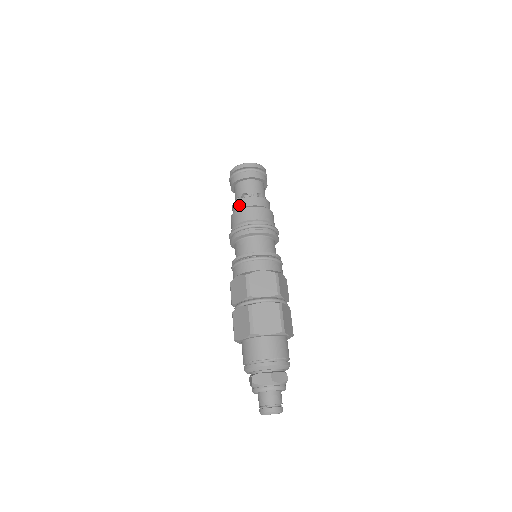
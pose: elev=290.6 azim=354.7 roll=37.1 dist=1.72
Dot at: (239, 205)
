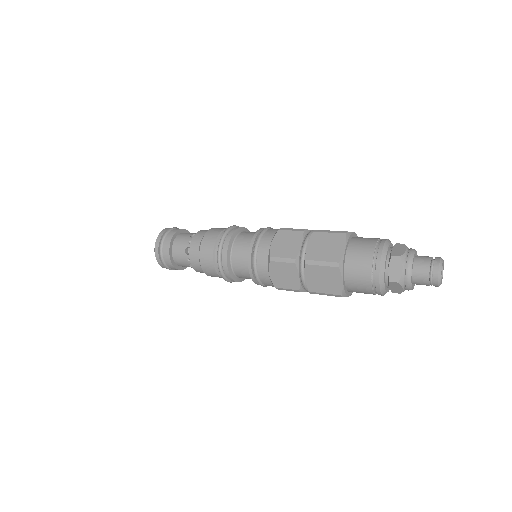
Dot at: (199, 236)
